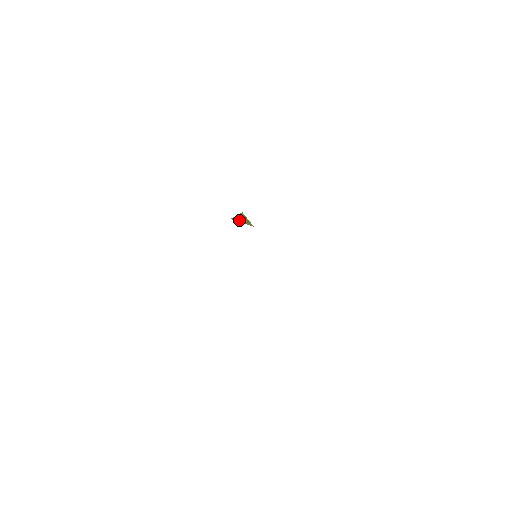
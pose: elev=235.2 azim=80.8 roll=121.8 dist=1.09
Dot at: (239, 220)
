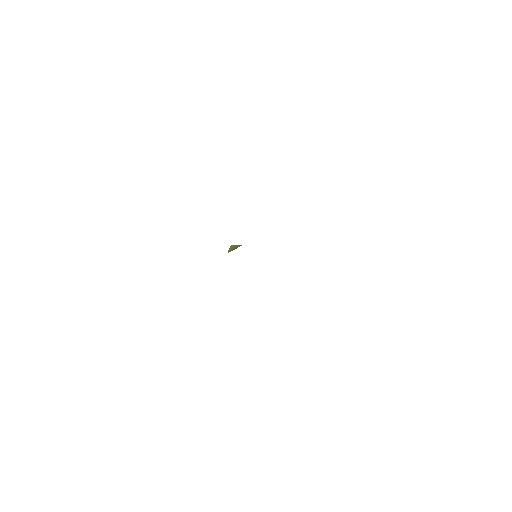
Dot at: (232, 250)
